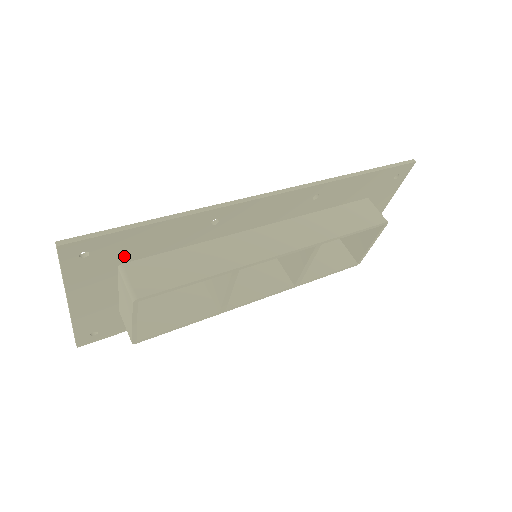
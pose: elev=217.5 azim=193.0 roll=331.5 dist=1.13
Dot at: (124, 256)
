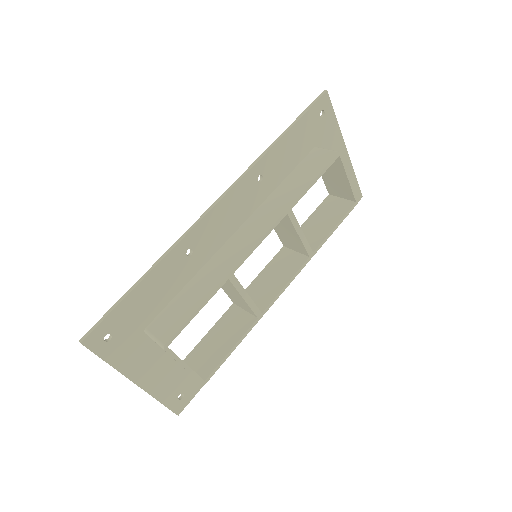
Dot at: (141, 322)
